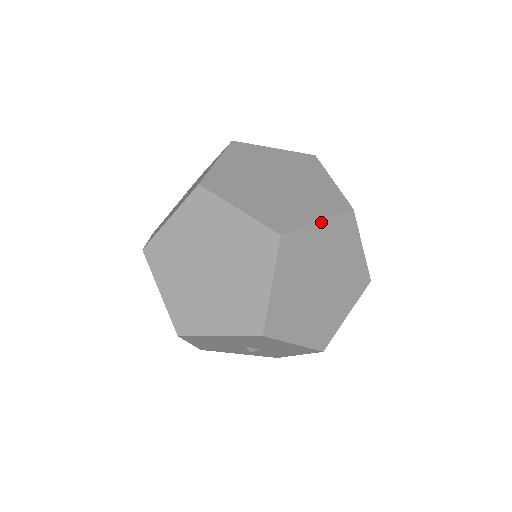
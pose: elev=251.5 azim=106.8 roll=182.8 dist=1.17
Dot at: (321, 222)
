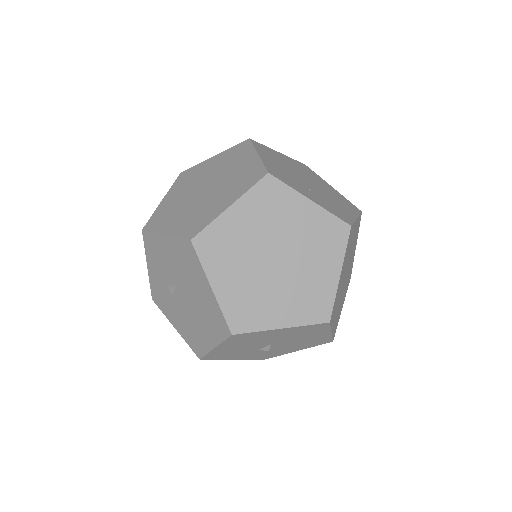
Dot at: (357, 219)
